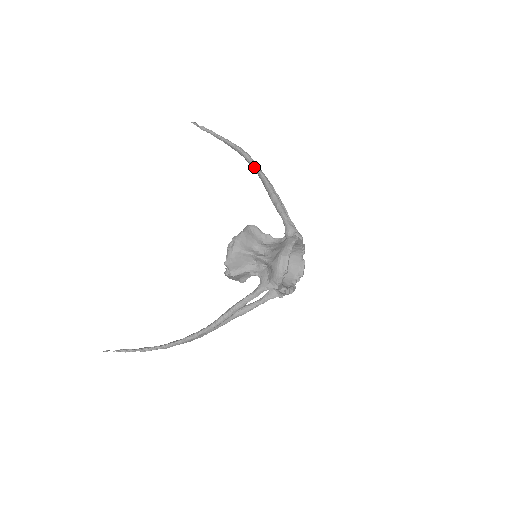
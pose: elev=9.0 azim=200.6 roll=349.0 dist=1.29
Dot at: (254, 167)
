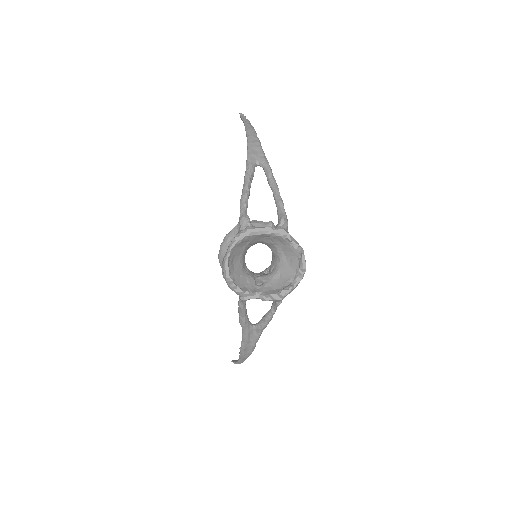
Dot at: (247, 146)
